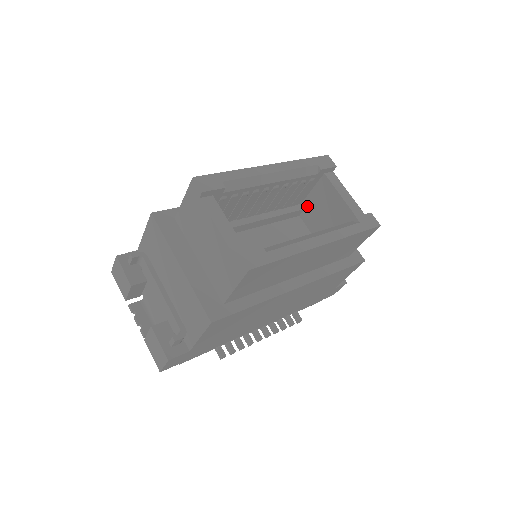
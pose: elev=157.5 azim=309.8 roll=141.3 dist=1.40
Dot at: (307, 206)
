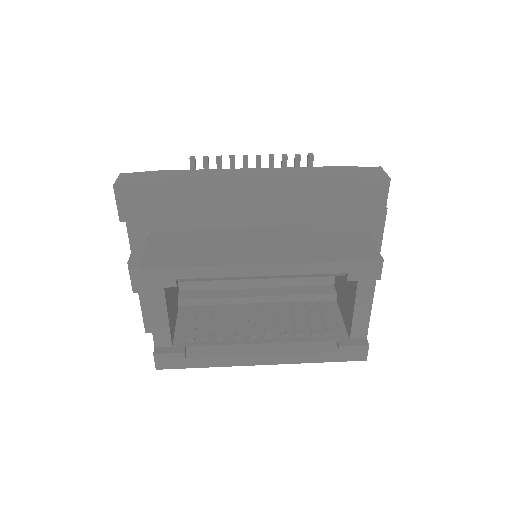
Dot at: occluded
